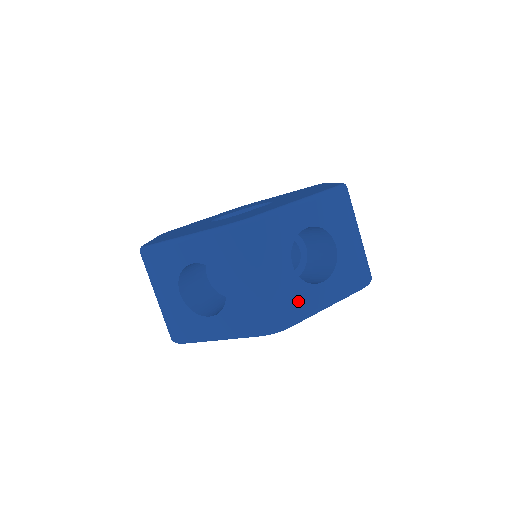
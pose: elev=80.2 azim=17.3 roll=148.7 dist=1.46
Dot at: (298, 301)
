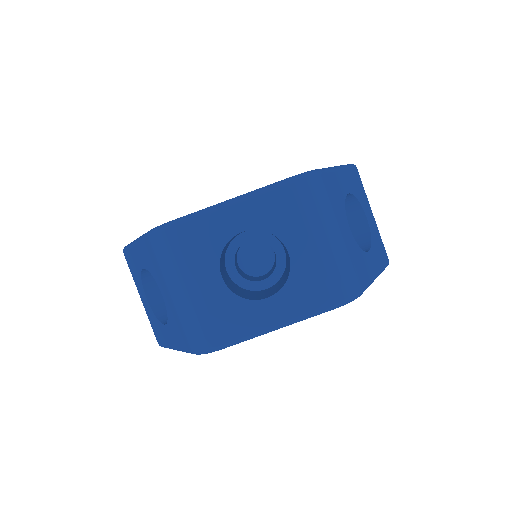
Dot at: (230, 319)
